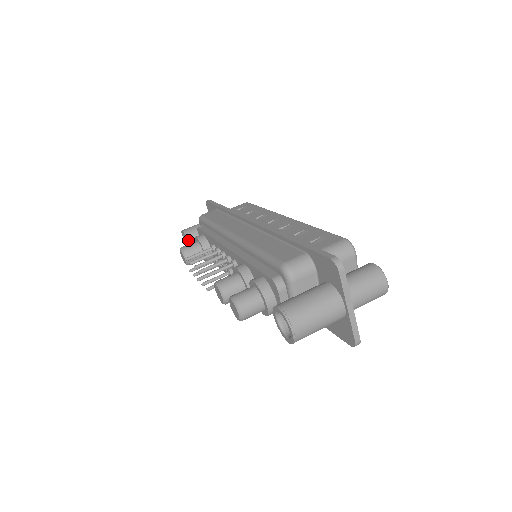
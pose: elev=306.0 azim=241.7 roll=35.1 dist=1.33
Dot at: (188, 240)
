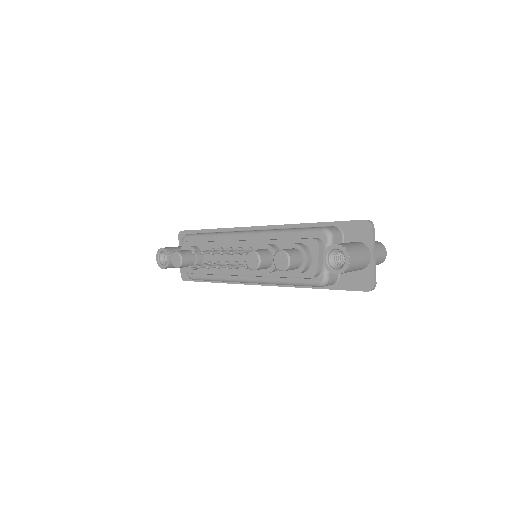
Dot at: (169, 255)
